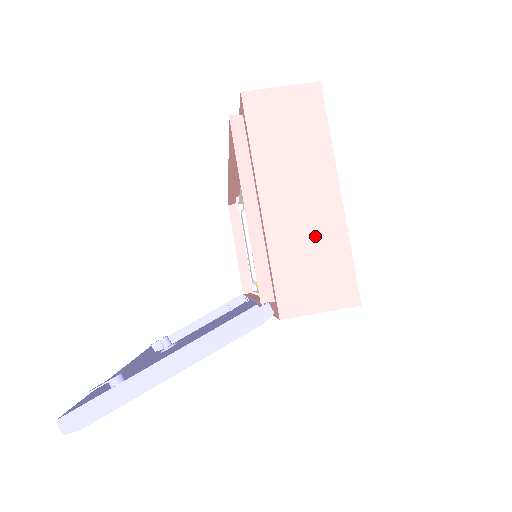
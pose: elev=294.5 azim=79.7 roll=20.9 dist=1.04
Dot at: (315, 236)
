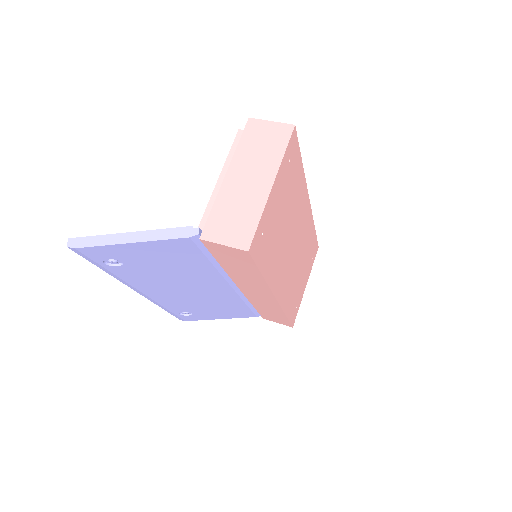
Dot at: (245, 203)
